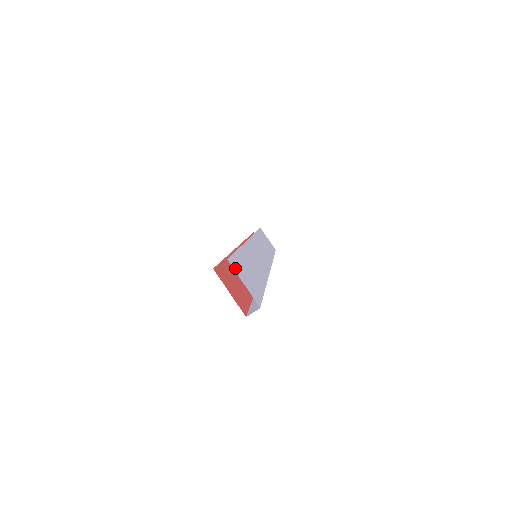
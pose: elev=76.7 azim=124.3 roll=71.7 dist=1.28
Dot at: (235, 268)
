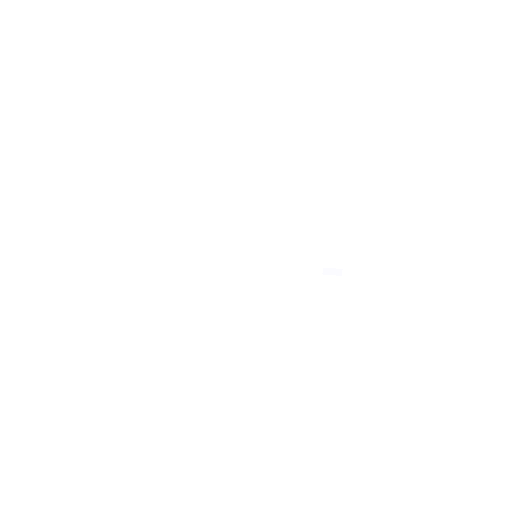
Dot at: occluded
